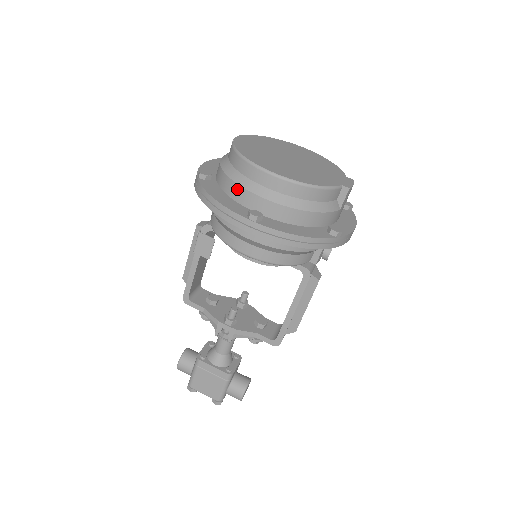
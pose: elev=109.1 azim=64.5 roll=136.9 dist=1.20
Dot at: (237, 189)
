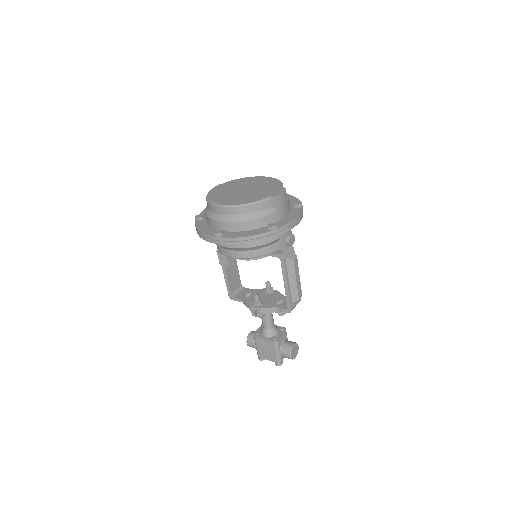
Dot at: (210, 221)
